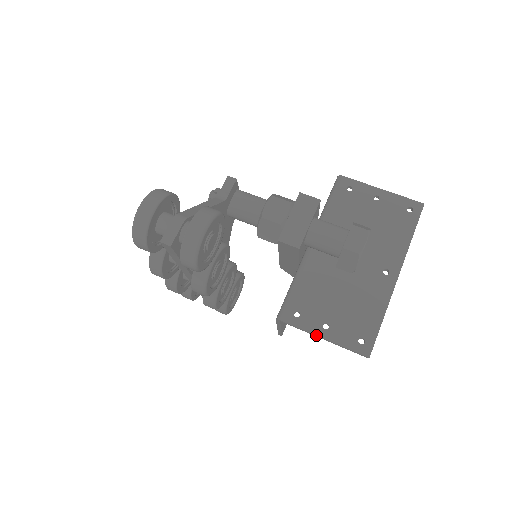
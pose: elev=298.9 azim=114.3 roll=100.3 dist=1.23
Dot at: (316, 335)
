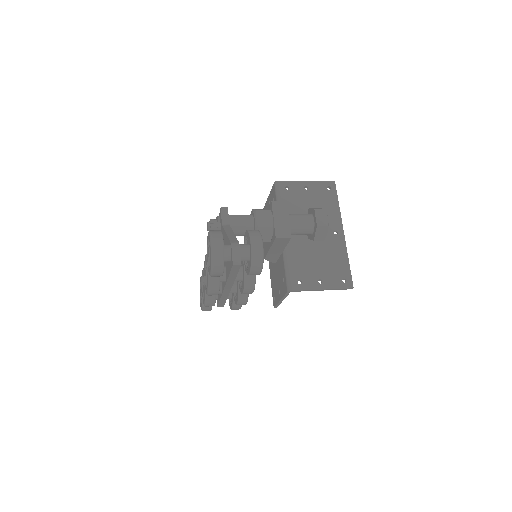
Dot at: (318, 290)
